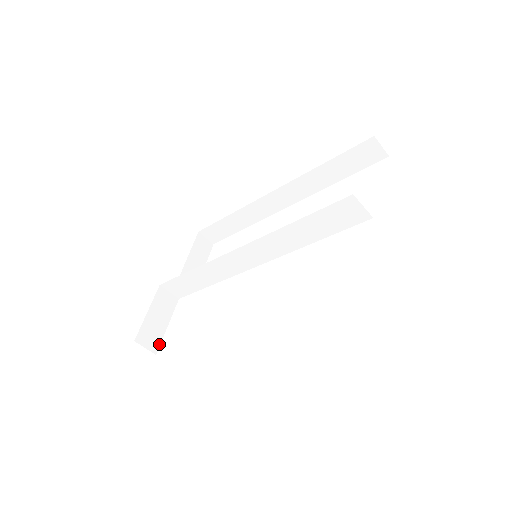
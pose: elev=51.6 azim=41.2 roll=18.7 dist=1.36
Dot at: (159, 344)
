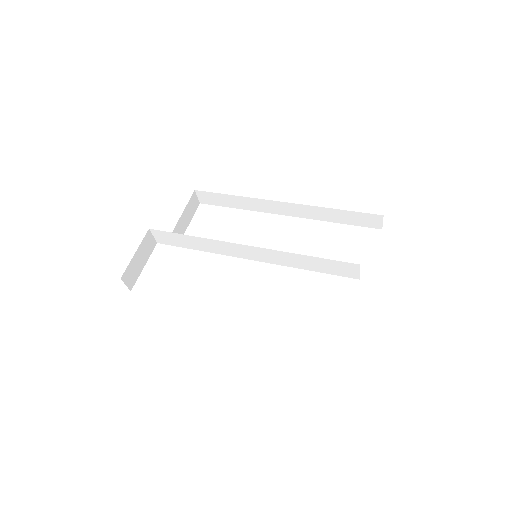
Dot at: (135, 282)
